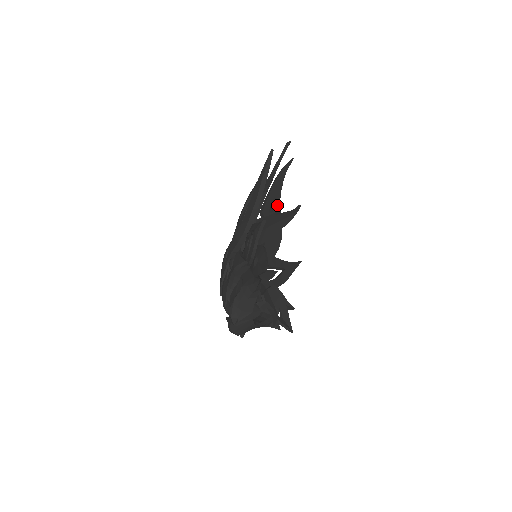
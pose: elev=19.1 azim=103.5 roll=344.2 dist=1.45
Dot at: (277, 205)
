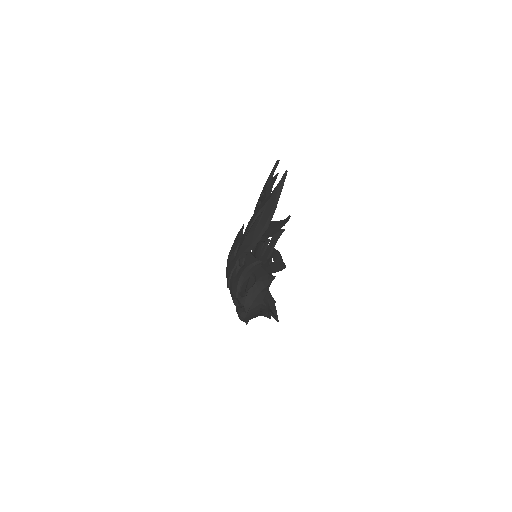
Dot at: occluded
